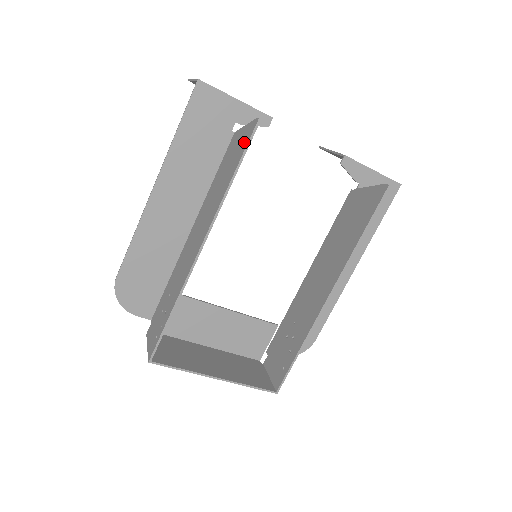
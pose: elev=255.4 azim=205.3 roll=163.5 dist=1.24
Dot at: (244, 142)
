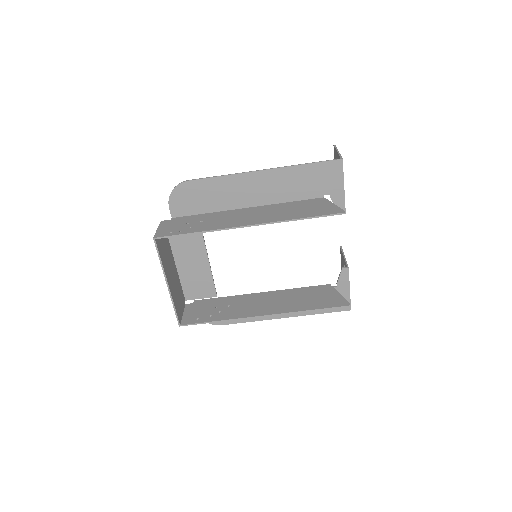
Dot at: (326, 211)
